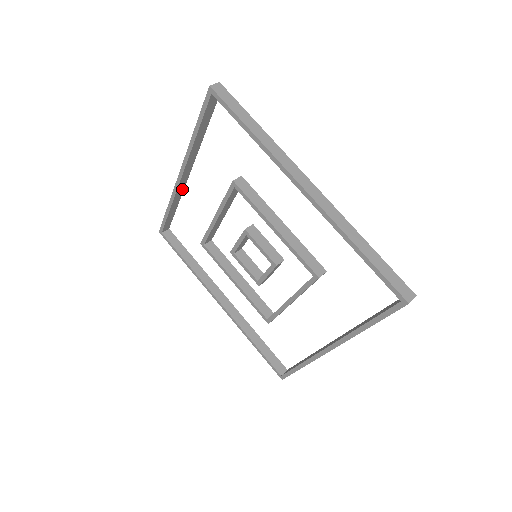
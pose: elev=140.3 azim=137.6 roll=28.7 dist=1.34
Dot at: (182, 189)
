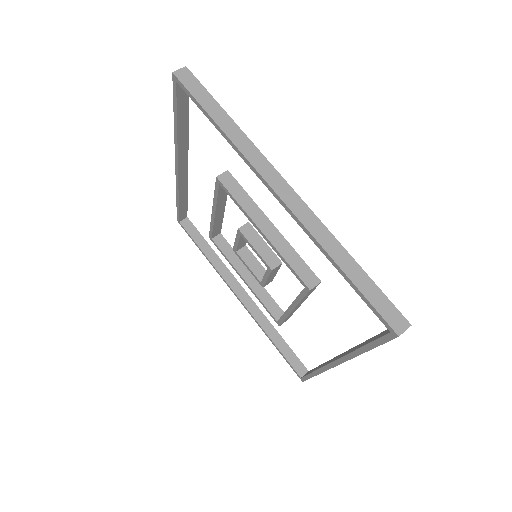
Dot at: (185, 179)
